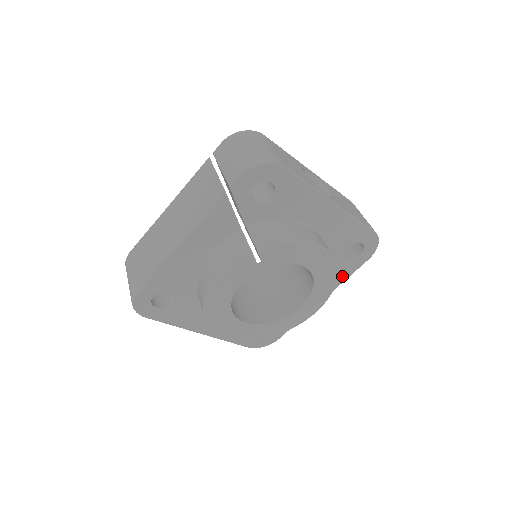
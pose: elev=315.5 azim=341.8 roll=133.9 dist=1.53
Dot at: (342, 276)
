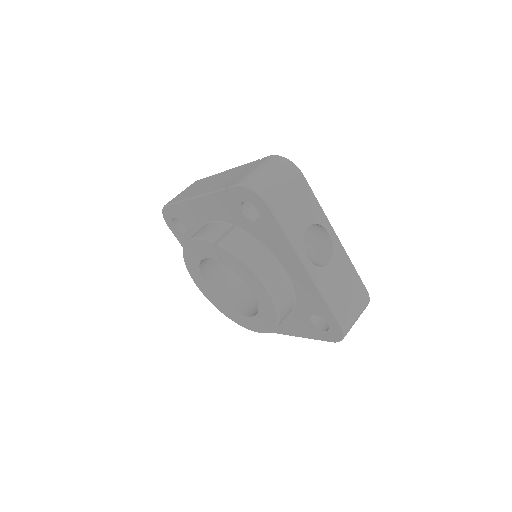
Dot at: (307, 333)
